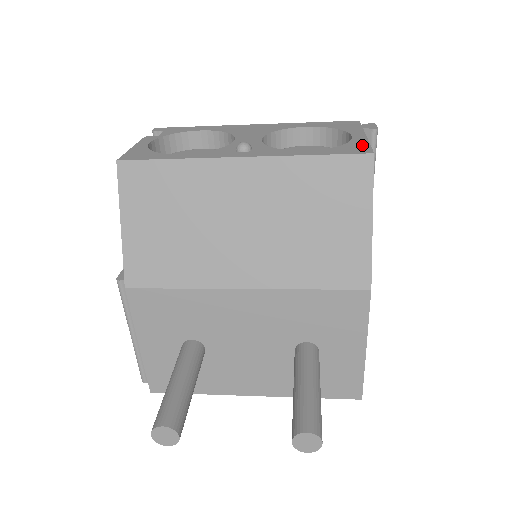
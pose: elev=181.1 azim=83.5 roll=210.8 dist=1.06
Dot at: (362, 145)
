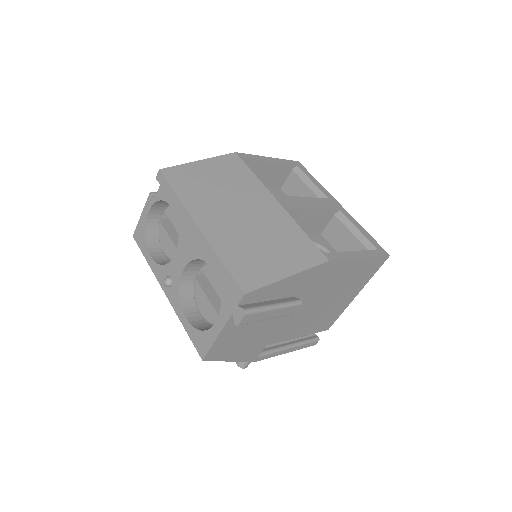
Dot at: (207, 344)
